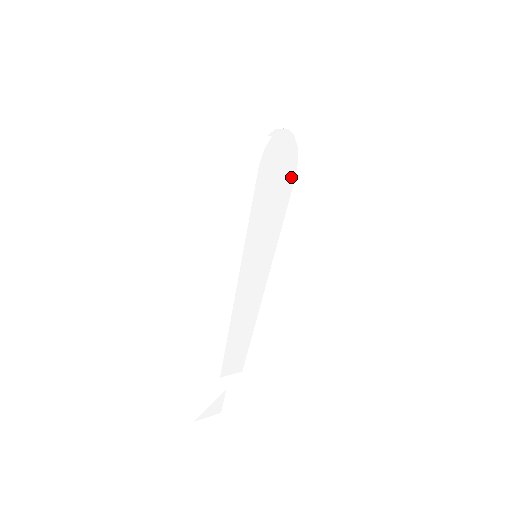
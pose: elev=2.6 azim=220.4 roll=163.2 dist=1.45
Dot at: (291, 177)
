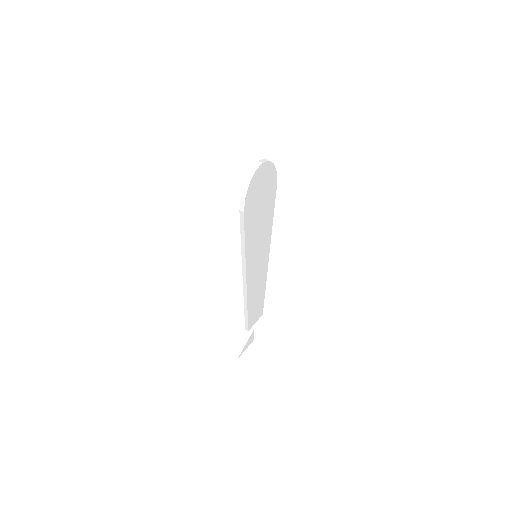
Dot at: (273, 188)
